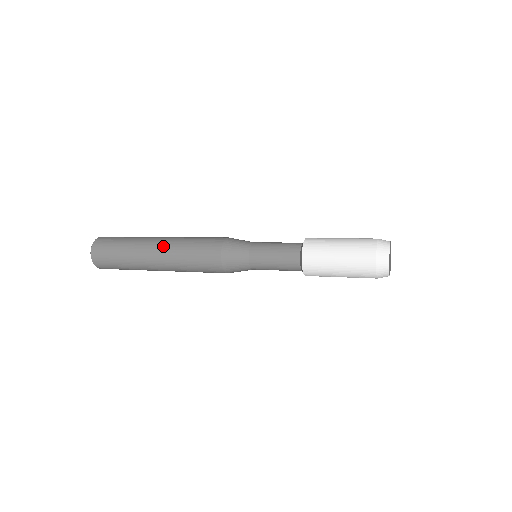
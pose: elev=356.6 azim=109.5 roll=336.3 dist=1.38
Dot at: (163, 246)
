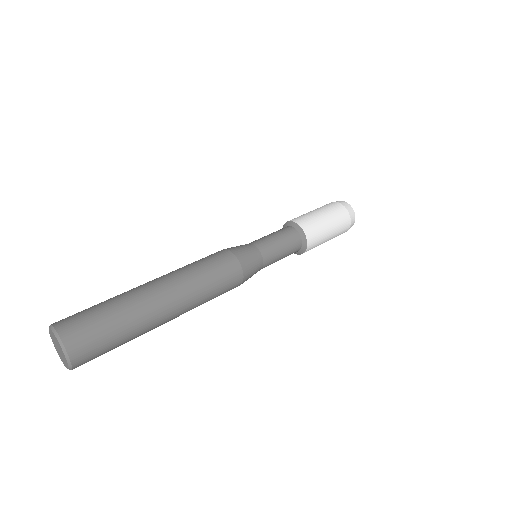
Dot at: (173, 289)
